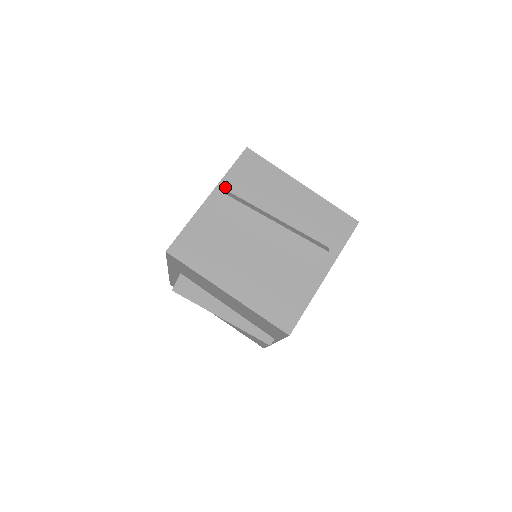
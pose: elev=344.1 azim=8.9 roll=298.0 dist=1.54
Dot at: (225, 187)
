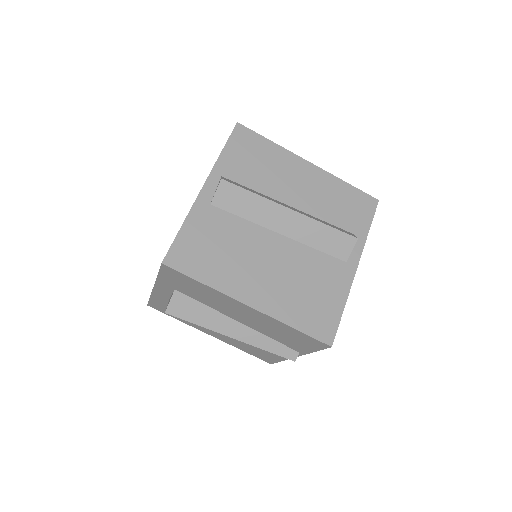
Dot at: (221, 173)
